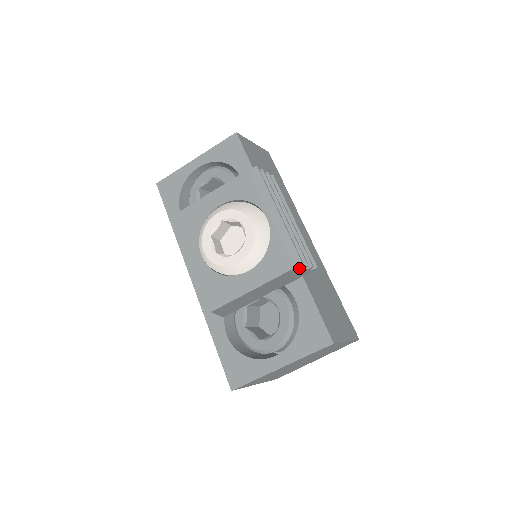
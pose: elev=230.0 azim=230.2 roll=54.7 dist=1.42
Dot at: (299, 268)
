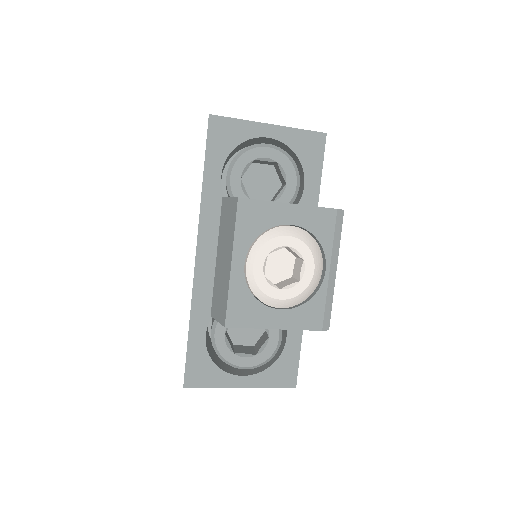
Dot at: occluded
